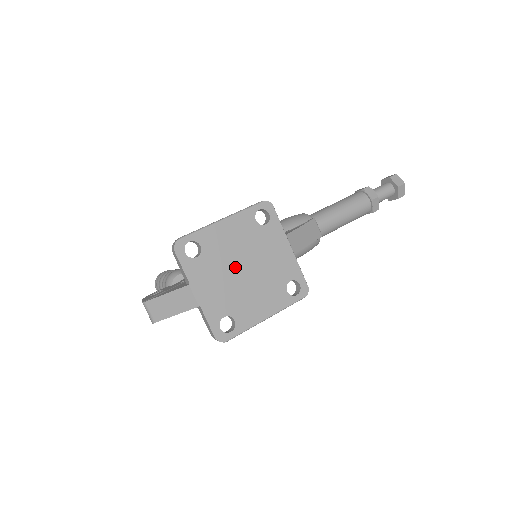
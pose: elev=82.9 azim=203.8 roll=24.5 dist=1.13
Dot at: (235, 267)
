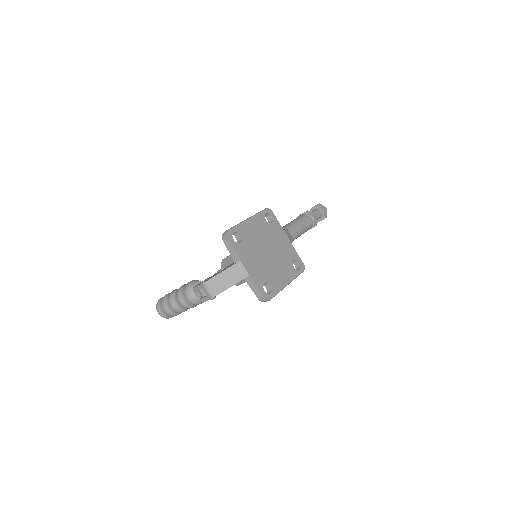
Dot at: (262, 250)
